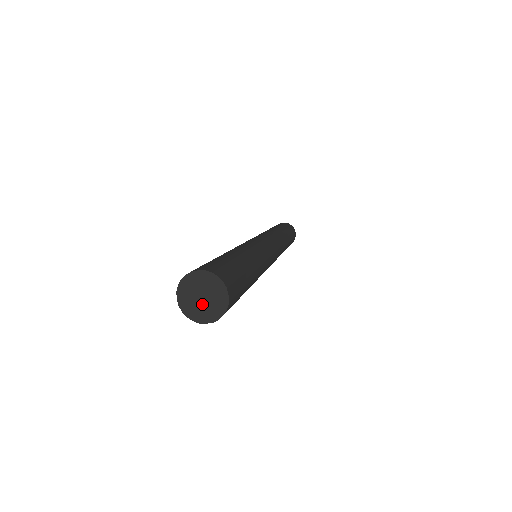
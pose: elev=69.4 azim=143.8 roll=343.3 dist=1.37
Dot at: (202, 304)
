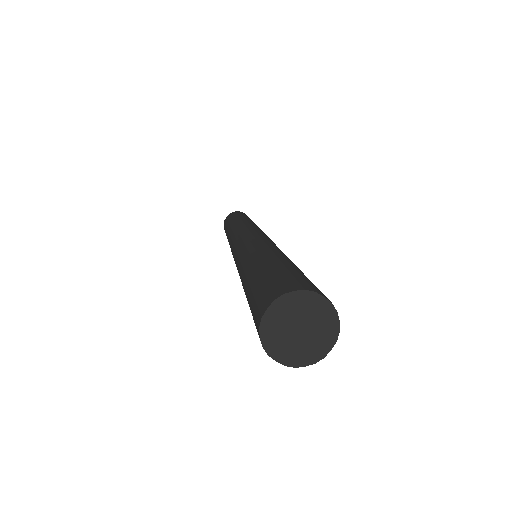
Dot at: (292, 337)
